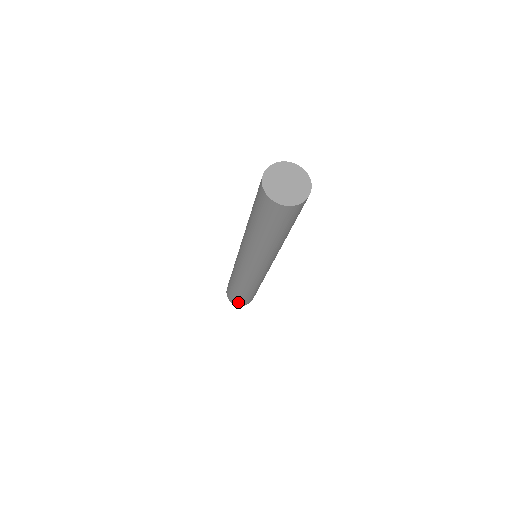
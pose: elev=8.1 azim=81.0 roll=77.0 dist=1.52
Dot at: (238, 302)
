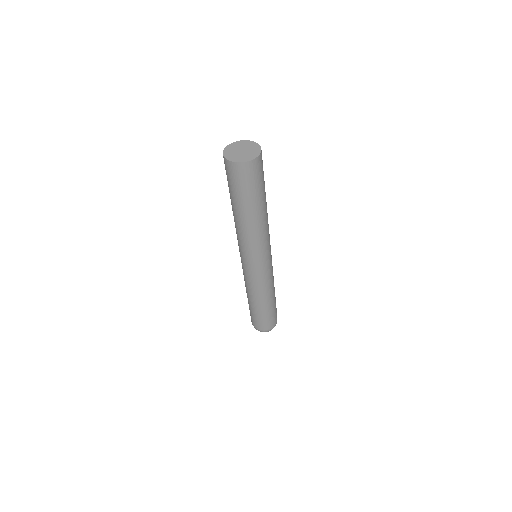
Dot at: (259, 324)
